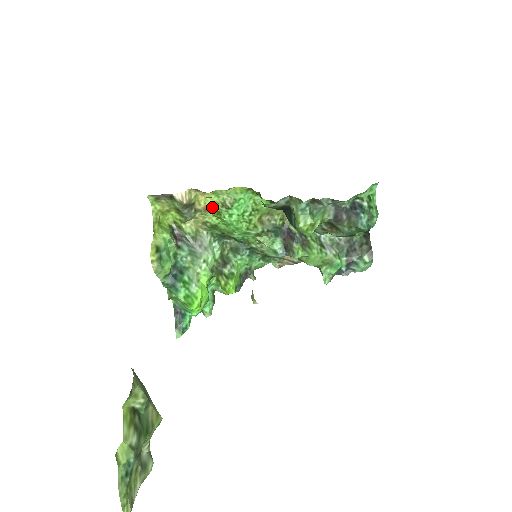
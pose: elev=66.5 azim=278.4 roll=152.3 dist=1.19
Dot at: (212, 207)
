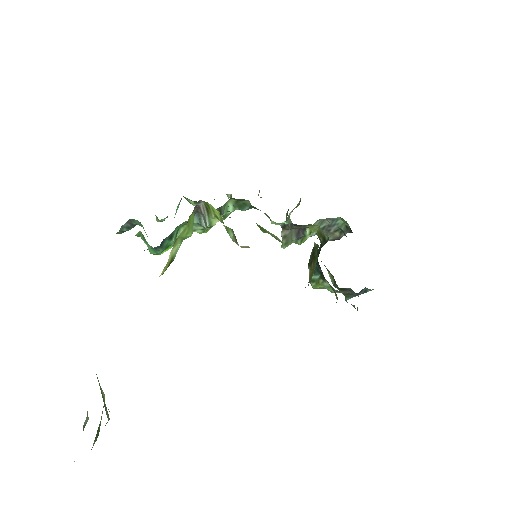
Dot at: occluded
